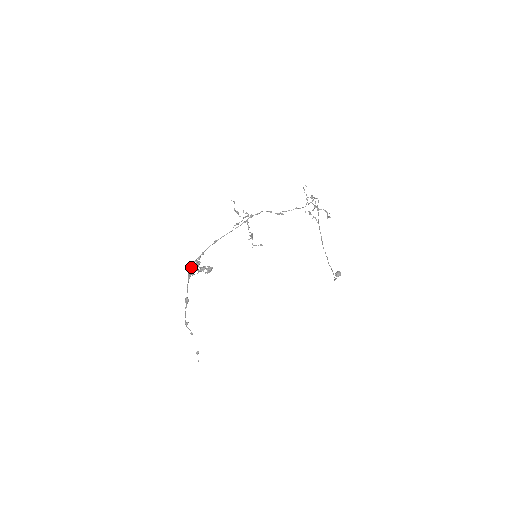
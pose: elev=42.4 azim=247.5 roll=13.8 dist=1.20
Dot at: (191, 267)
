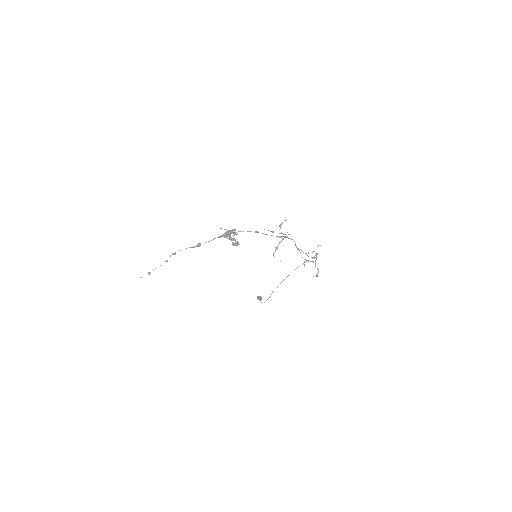
Dot at: (229, 233)
